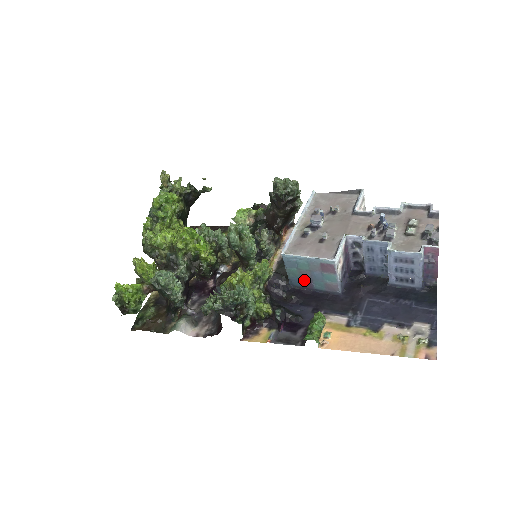
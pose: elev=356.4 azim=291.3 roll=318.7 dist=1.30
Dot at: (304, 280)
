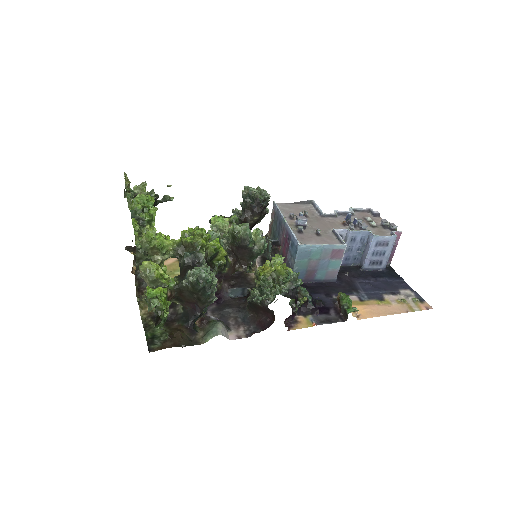
Dot at: (309, 271)
